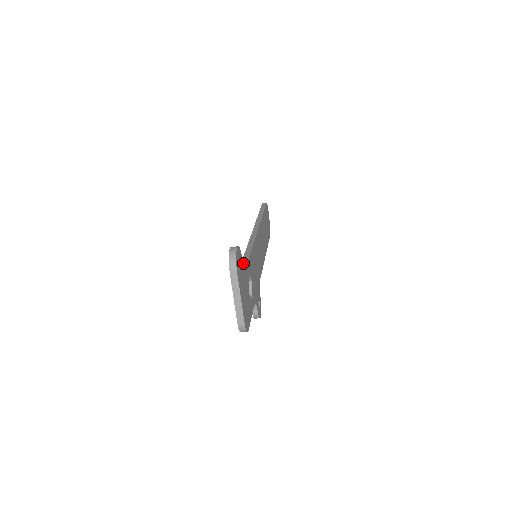
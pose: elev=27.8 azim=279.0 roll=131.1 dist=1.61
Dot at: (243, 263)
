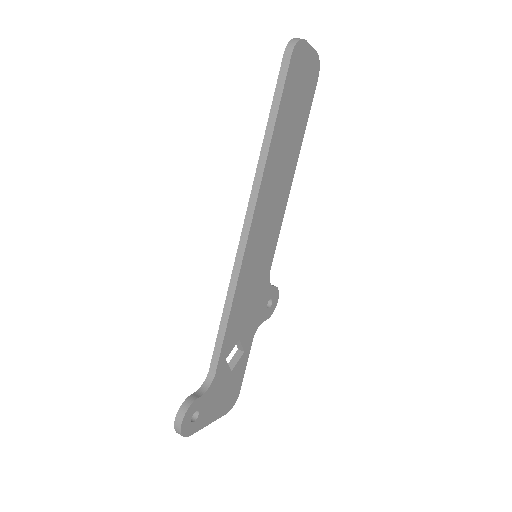
Dot at: (213, 361)
